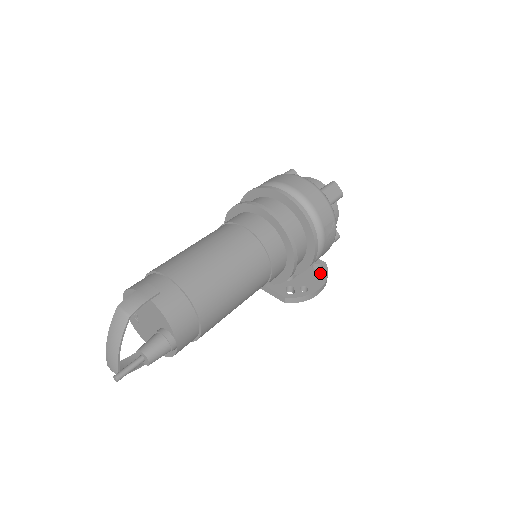
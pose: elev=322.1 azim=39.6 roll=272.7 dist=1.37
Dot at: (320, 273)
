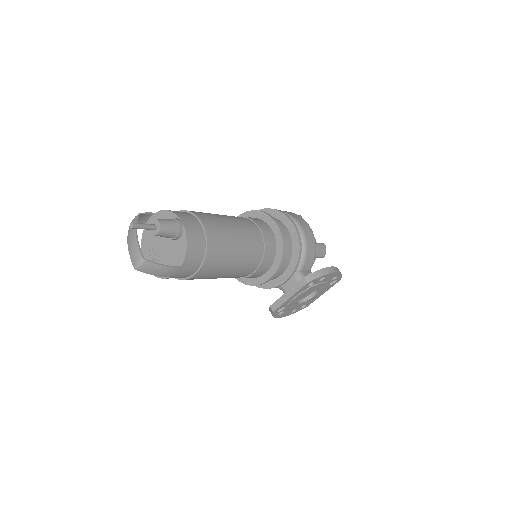
Dot at: occluded
